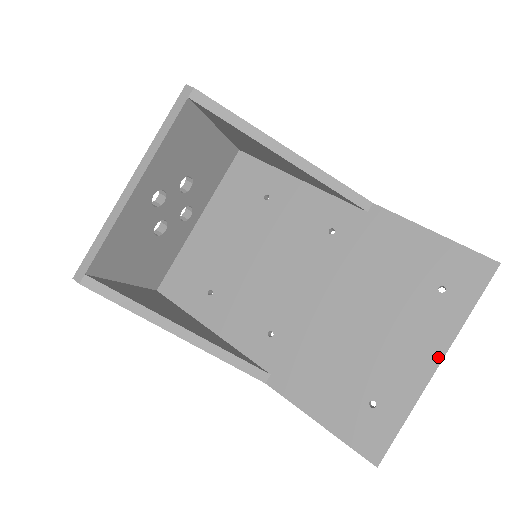
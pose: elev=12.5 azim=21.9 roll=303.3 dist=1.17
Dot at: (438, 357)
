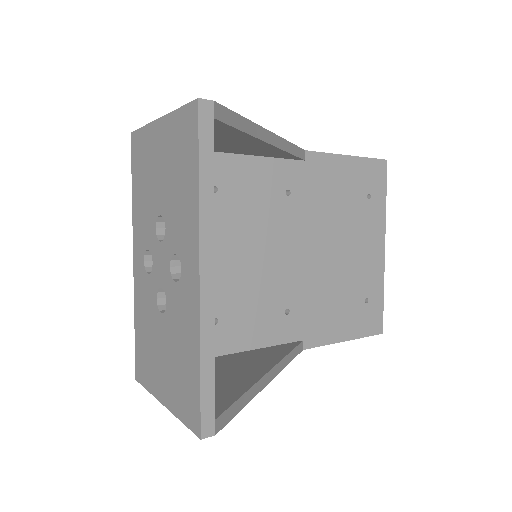
Dot at: (383, 243)
